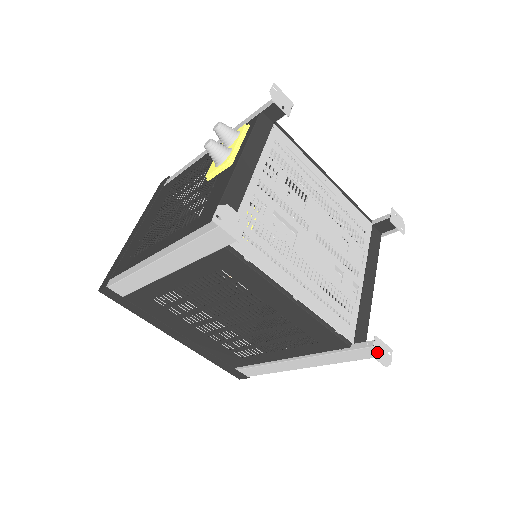
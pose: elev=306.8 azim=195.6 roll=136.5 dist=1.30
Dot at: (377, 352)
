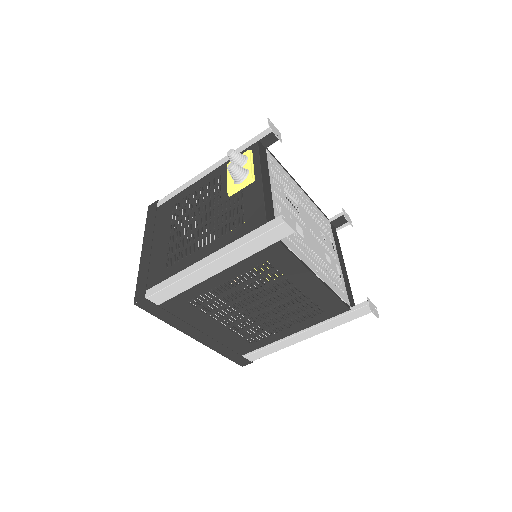
Dot at: (371, 308)
